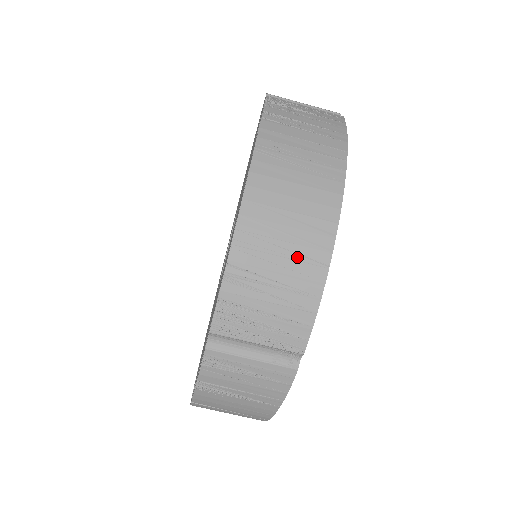
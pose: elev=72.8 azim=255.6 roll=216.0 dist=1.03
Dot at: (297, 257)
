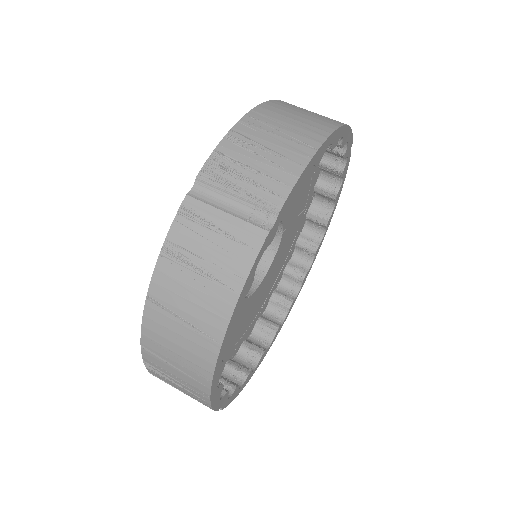
Dot at: (291, 139)
